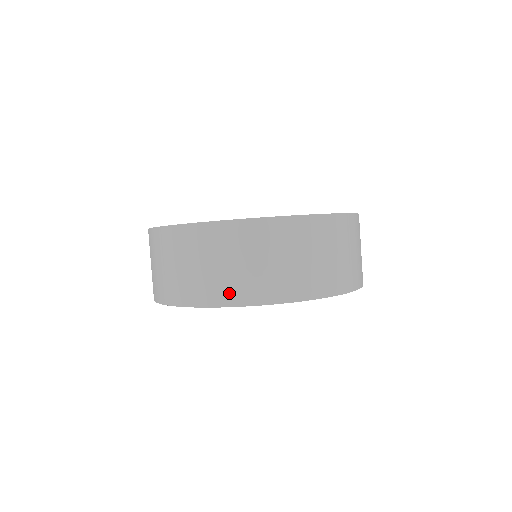
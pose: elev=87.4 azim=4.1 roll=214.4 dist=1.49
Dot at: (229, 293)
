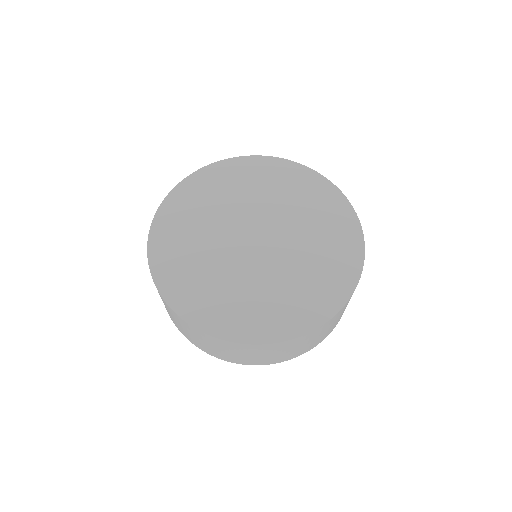
Dot at: occluded
